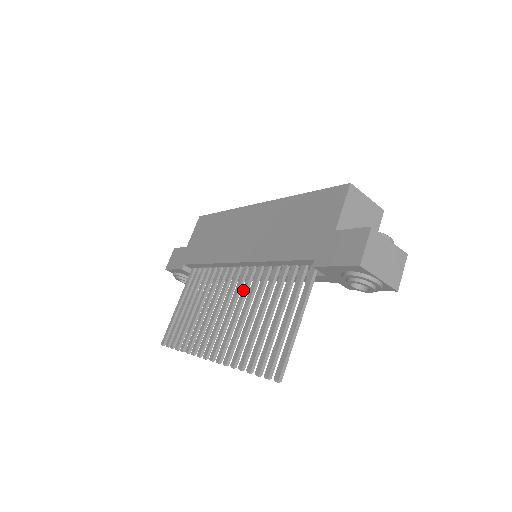
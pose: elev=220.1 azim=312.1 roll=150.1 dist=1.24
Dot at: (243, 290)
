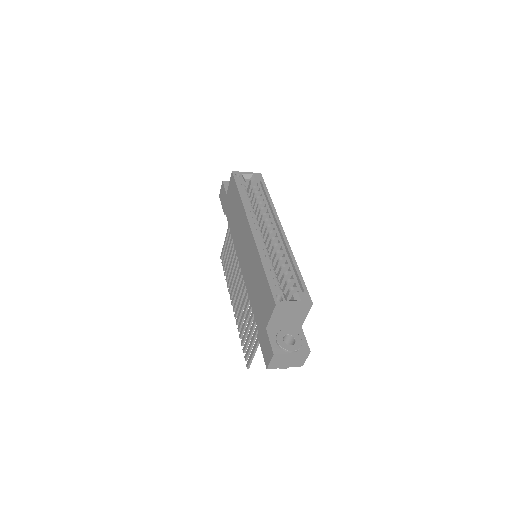
Dot at: (244, 286)
